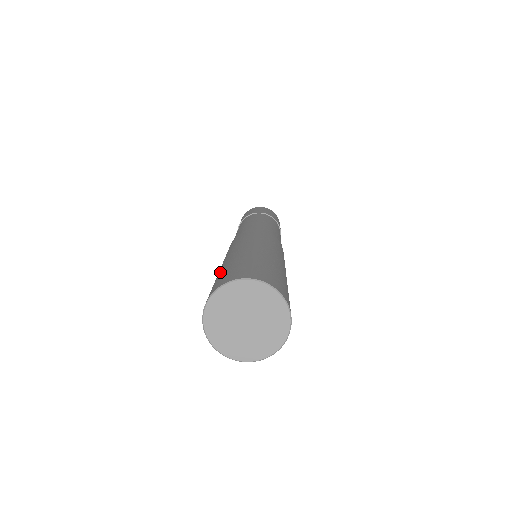
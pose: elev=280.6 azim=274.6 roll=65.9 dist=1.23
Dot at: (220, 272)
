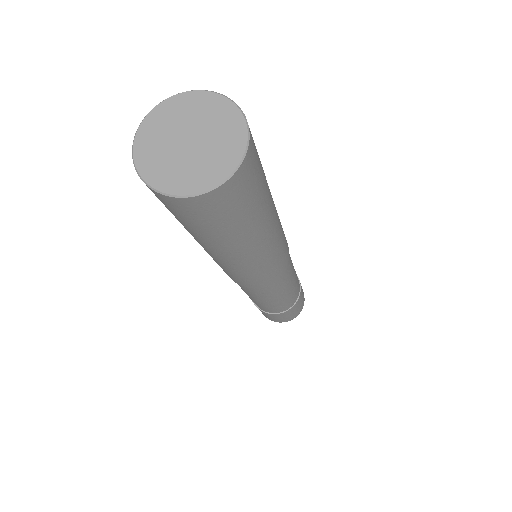
Dot at: occluded
